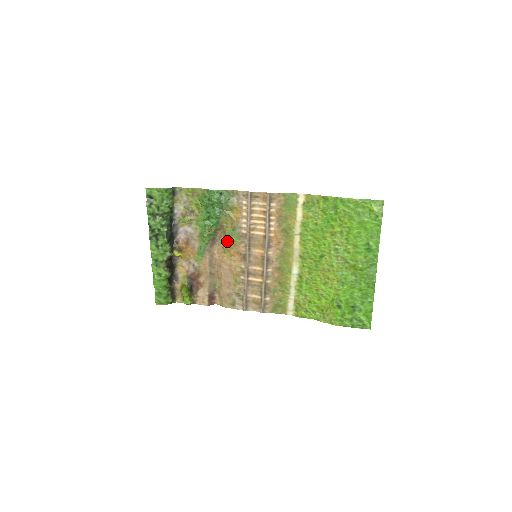
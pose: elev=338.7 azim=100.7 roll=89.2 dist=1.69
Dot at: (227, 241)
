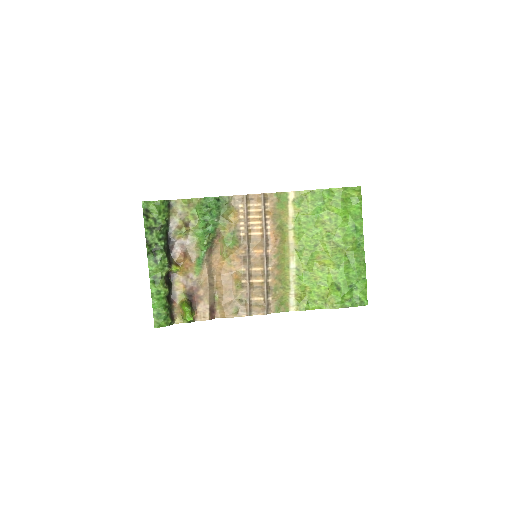
Dot at: (227, 246)
